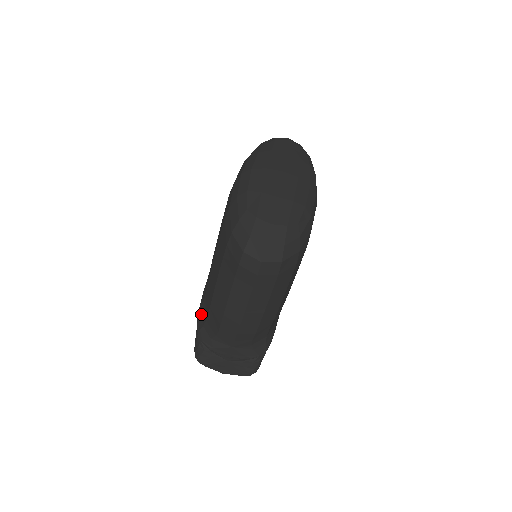
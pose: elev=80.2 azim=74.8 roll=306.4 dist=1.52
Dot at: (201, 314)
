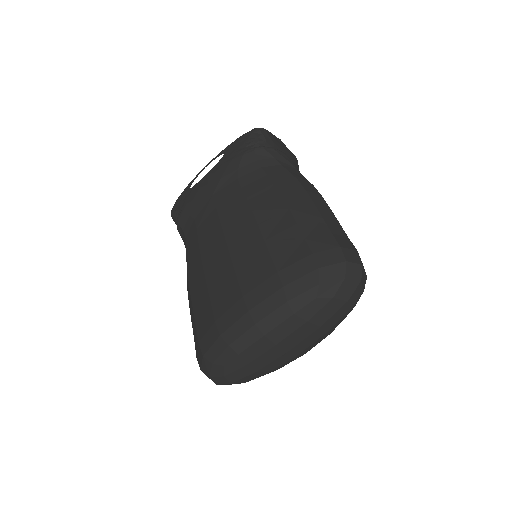
Dot at: (188, 219)
